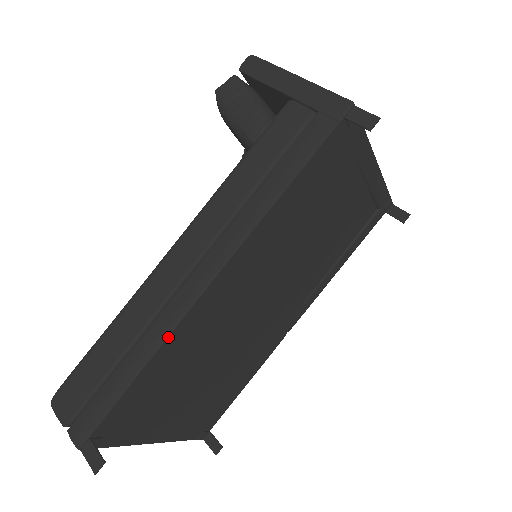
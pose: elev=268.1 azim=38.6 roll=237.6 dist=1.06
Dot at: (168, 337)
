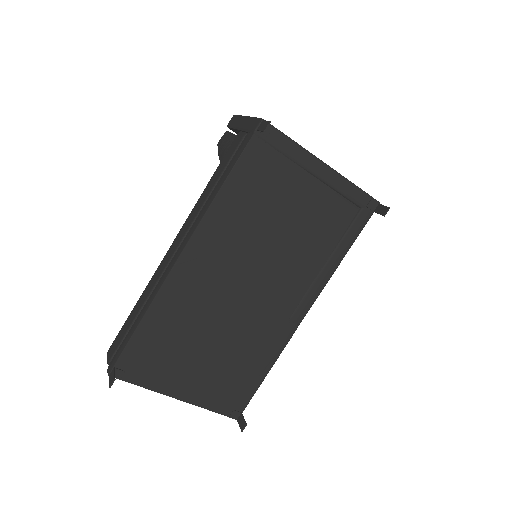
Dot at: (157, 295)
